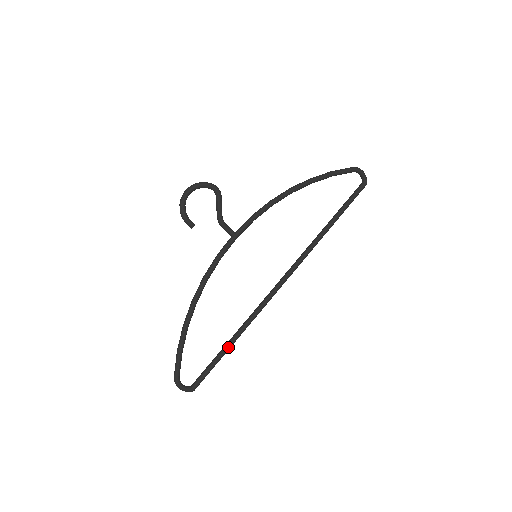
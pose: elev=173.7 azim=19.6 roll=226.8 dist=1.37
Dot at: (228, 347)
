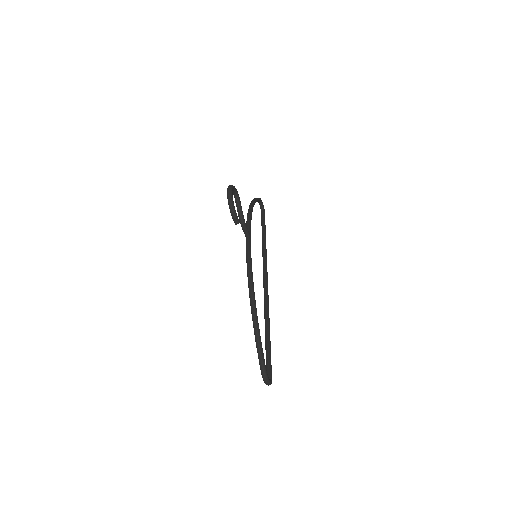
Dot at: occluded
